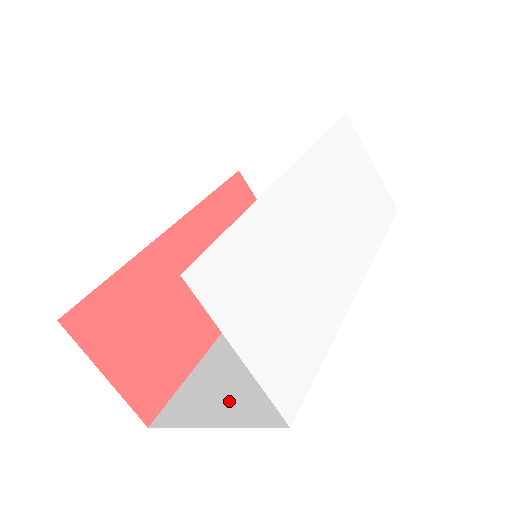
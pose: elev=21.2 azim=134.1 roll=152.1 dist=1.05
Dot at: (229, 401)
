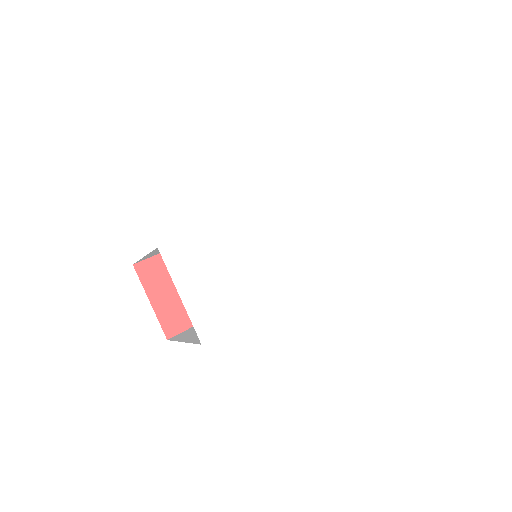
Dot at: occluded
